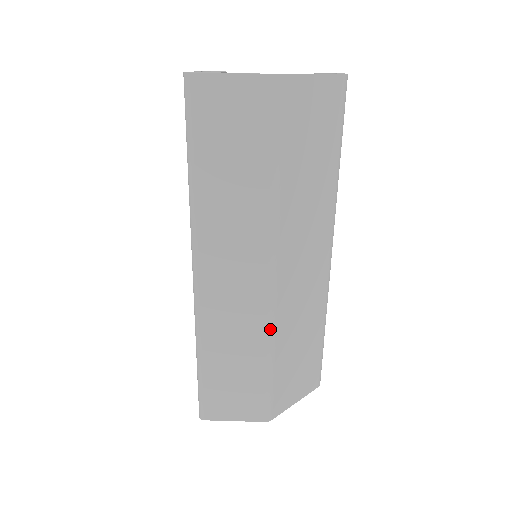
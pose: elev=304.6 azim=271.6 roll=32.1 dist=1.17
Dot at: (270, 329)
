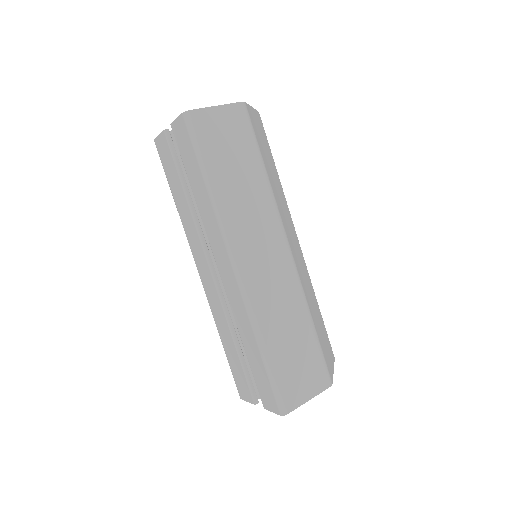
Dot at: (302, 295)
